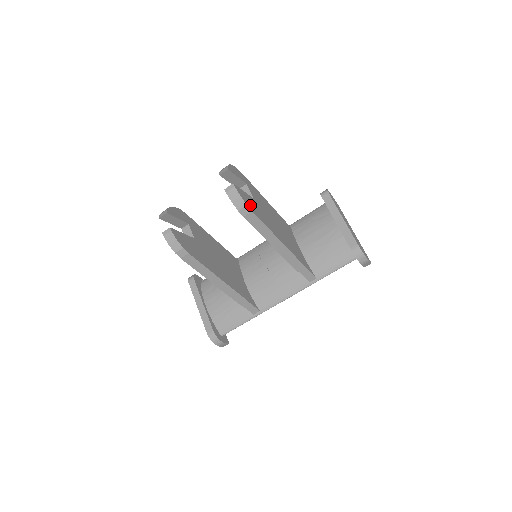
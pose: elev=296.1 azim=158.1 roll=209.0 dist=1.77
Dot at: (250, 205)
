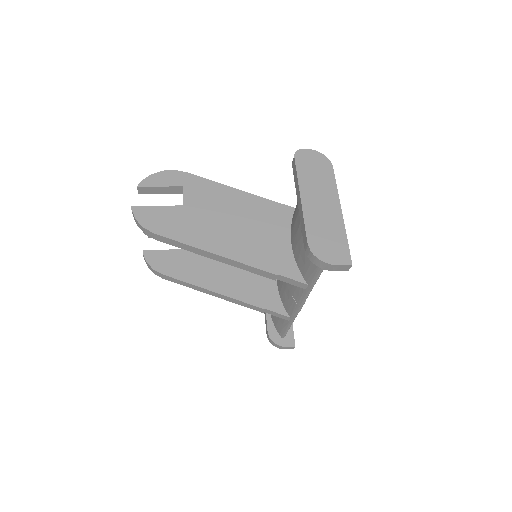
Dot at: (157, 224)
